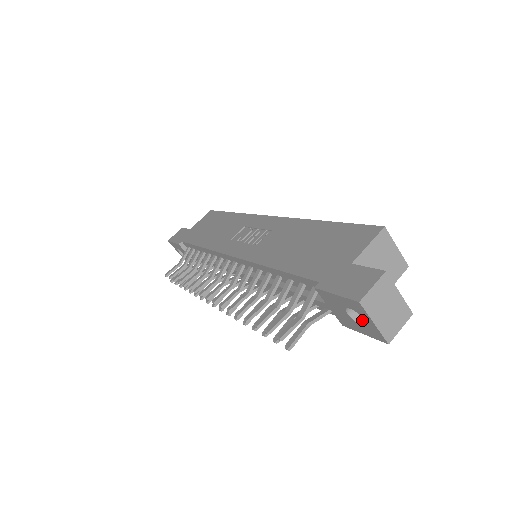
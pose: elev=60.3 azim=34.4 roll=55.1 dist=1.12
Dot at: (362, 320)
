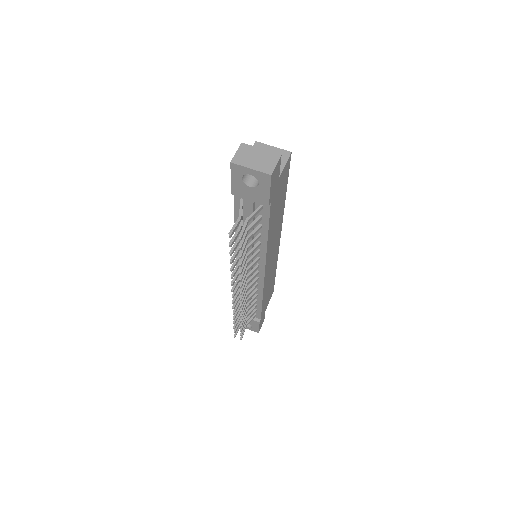
Dot at: (259, 183)
